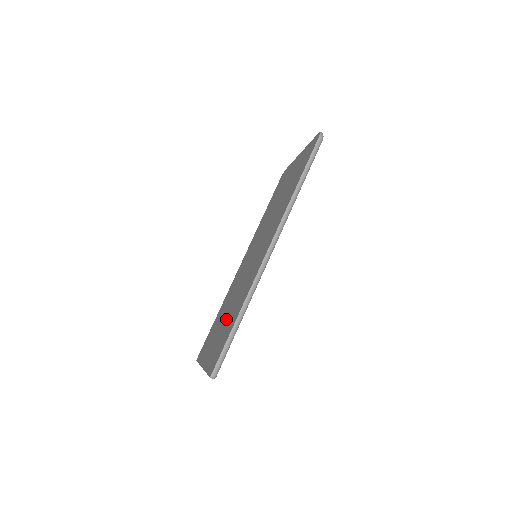
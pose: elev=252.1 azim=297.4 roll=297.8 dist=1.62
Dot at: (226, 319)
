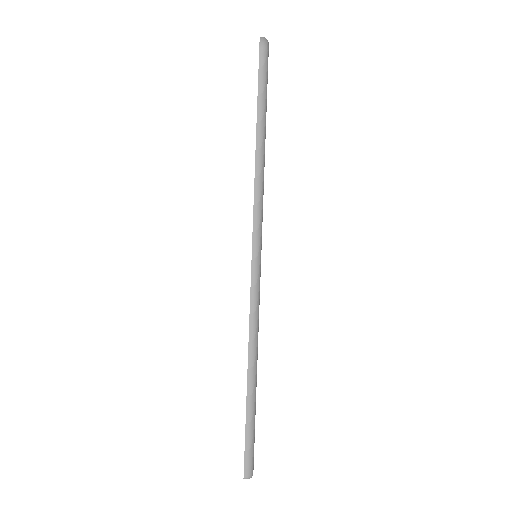
Dot at: occluded
